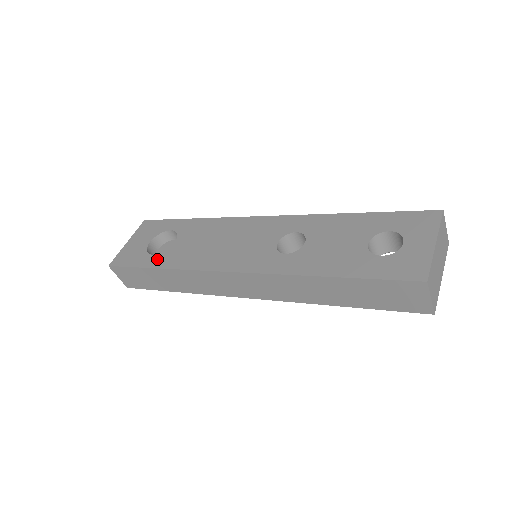
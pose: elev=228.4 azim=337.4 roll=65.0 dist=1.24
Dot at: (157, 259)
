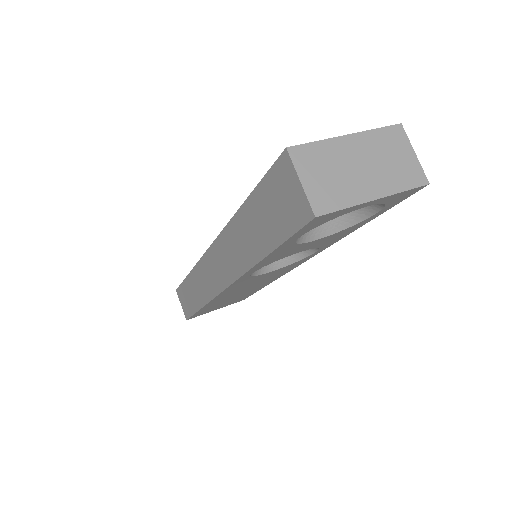
Dot at: occluded
